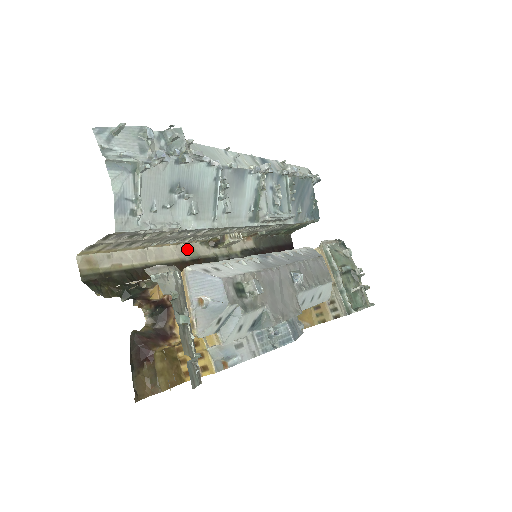
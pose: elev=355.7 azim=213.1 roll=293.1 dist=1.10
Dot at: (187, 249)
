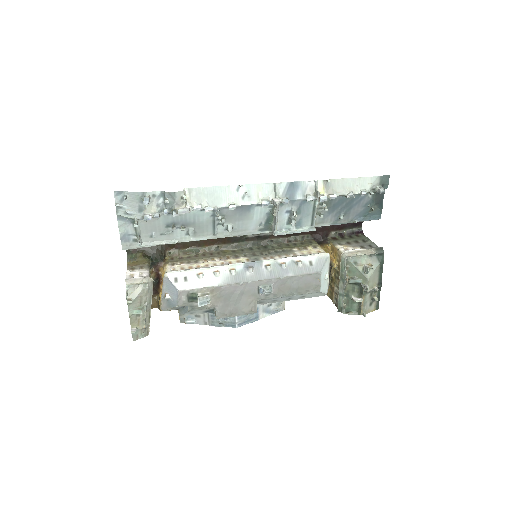
Dot at: occluded
